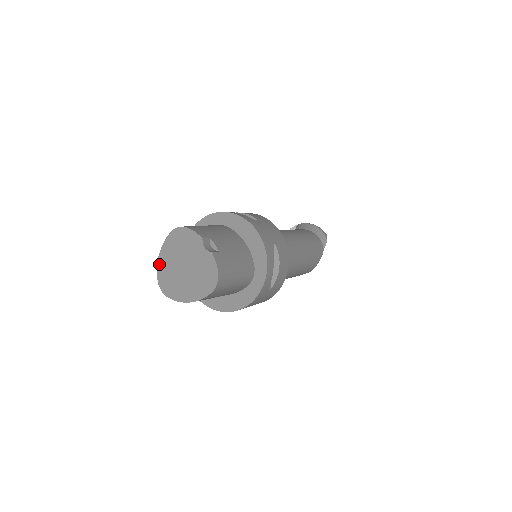
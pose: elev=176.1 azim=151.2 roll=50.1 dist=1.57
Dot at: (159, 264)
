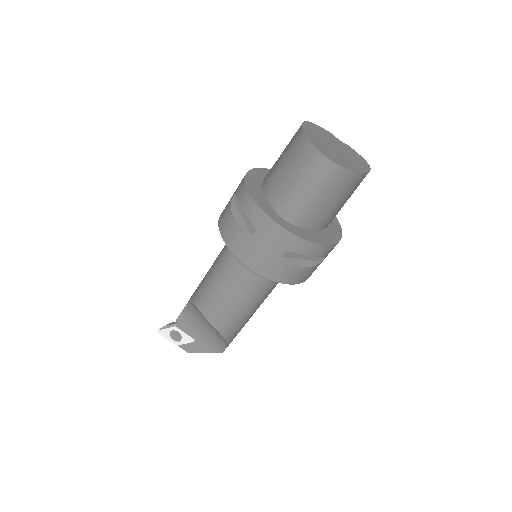
Dot at: (311, 139)
